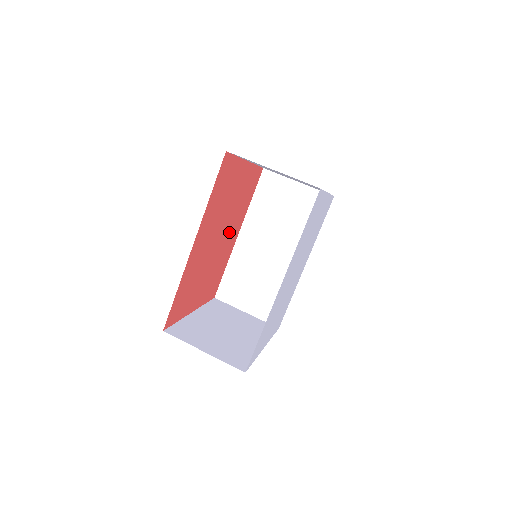
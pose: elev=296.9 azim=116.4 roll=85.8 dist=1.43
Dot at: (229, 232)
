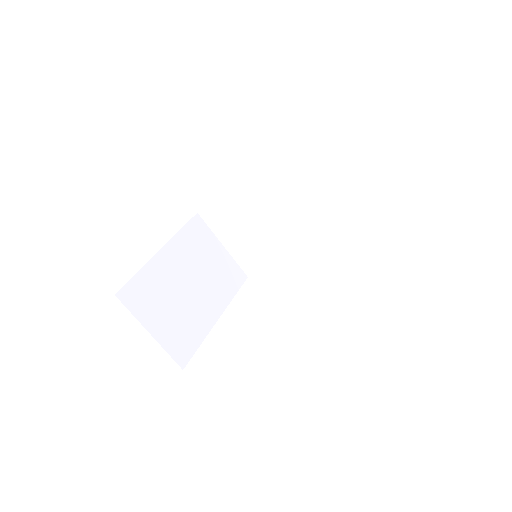
Dot at: occluded
